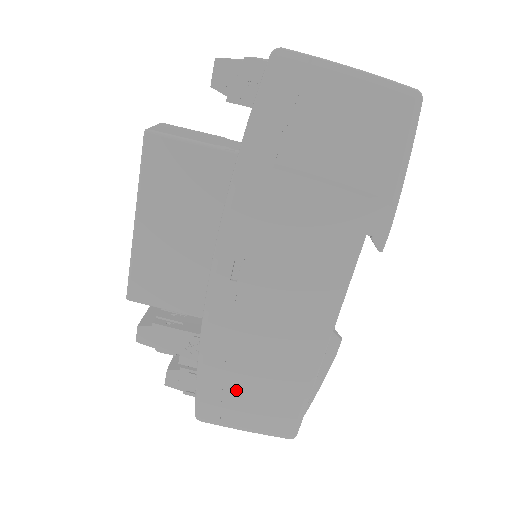
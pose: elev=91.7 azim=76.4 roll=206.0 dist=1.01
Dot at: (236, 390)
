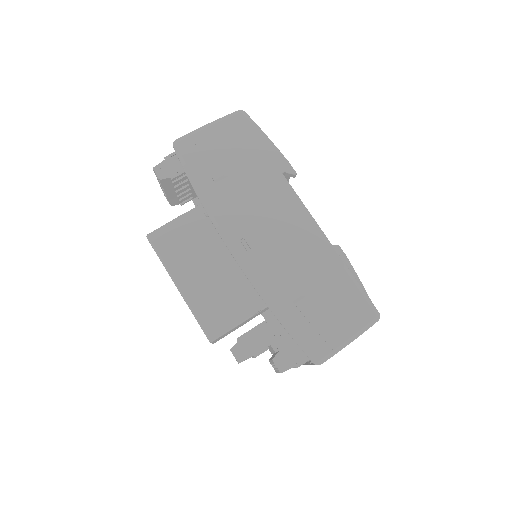
Dot at: (316, 316)
